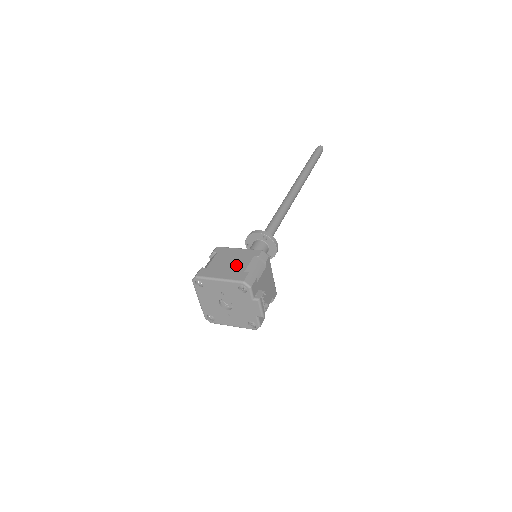
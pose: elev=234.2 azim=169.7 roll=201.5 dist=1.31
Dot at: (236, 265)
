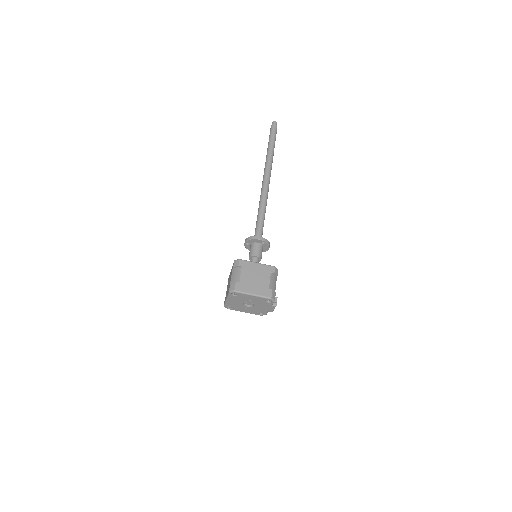
Dot at: (261, 281)
